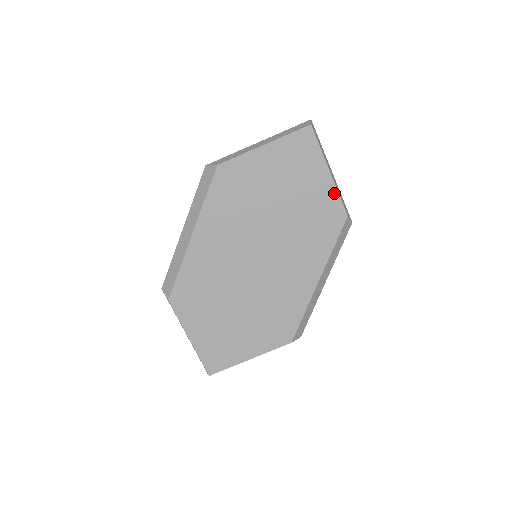
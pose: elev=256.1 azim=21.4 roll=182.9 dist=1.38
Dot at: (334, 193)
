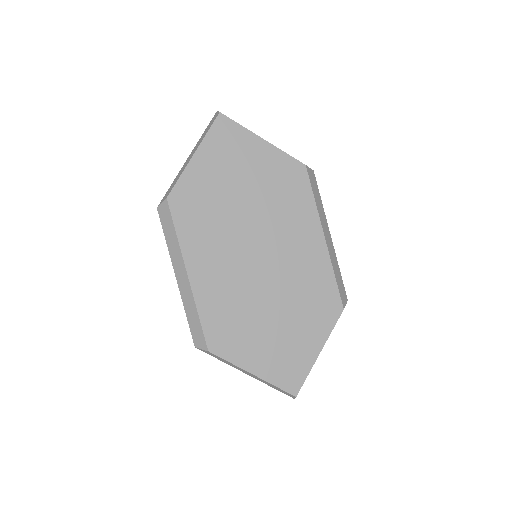
Dot at: (280, 154)
